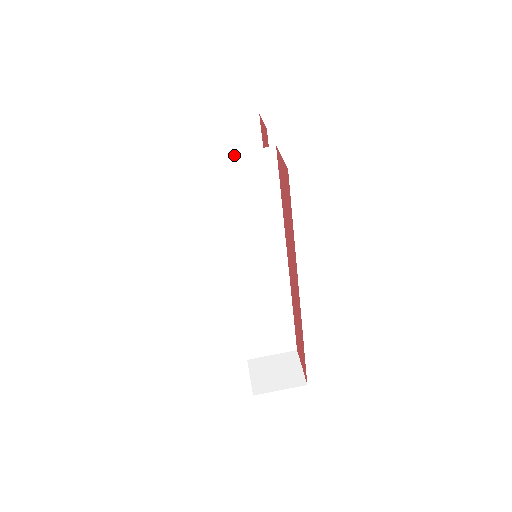
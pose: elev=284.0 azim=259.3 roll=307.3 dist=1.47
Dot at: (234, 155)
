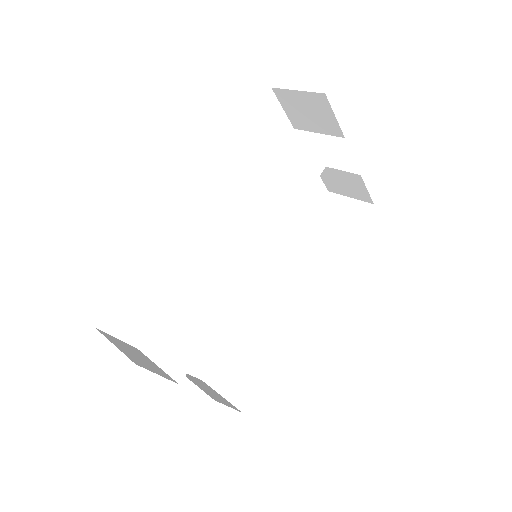
Dot at: (312, 134)
